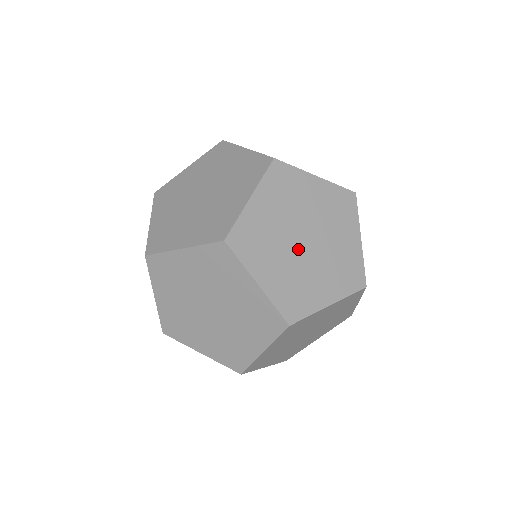
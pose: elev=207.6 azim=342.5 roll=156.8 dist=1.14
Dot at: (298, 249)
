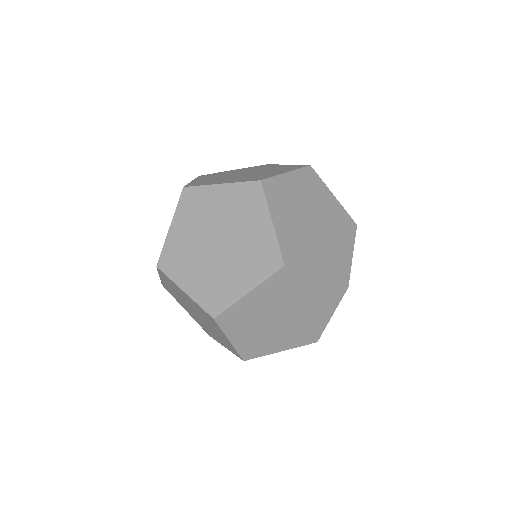
Dot at: (308, 225)
